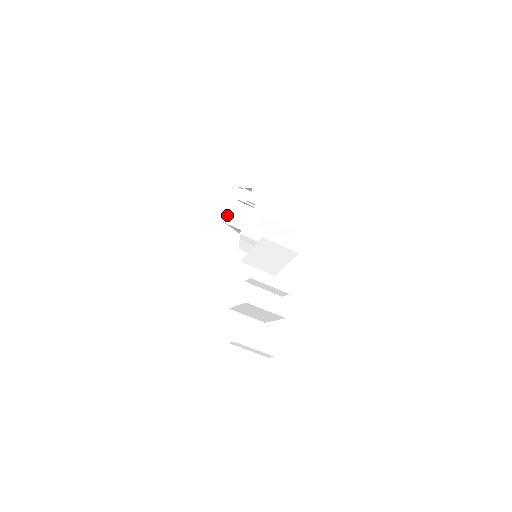
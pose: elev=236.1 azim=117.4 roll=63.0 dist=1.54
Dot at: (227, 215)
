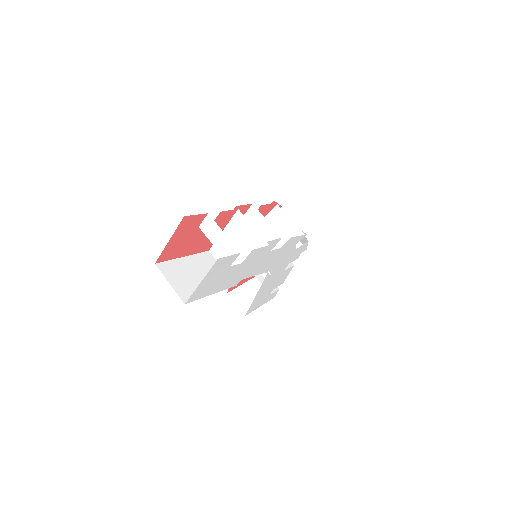
Dot at: (234, 290)
